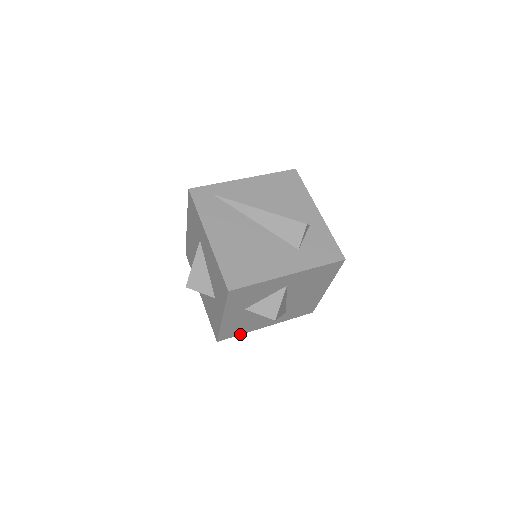
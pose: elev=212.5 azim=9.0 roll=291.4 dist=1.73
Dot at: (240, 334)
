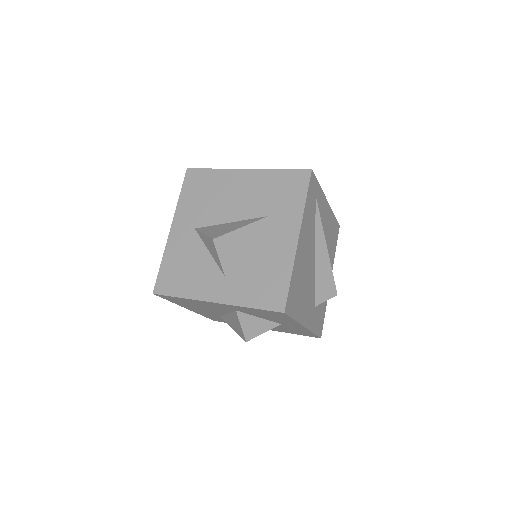
Dot at: (170, 301)
